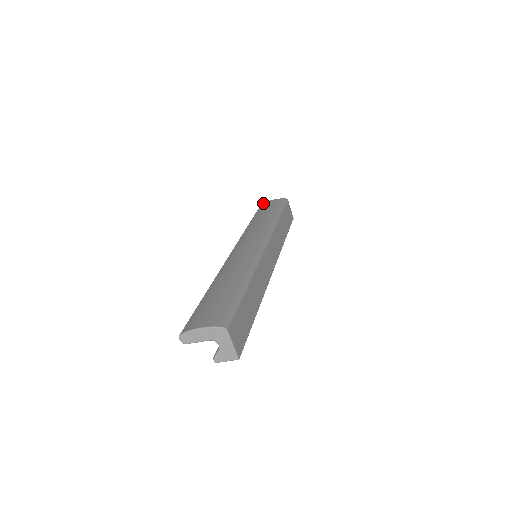
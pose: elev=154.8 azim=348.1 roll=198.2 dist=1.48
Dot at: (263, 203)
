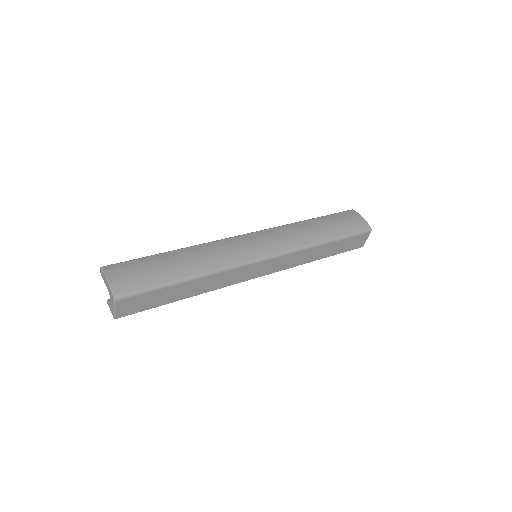
Dot at: (354, 210)
